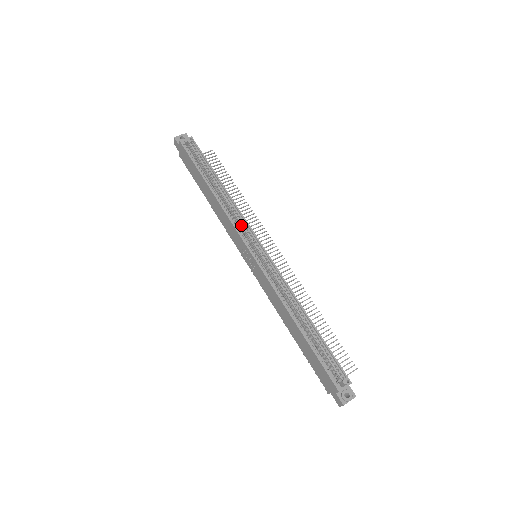
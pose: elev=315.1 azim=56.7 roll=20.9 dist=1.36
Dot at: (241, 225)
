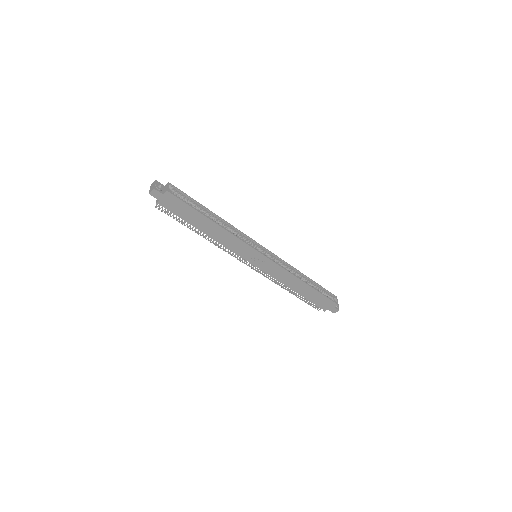
Dot at: (244, 239)
